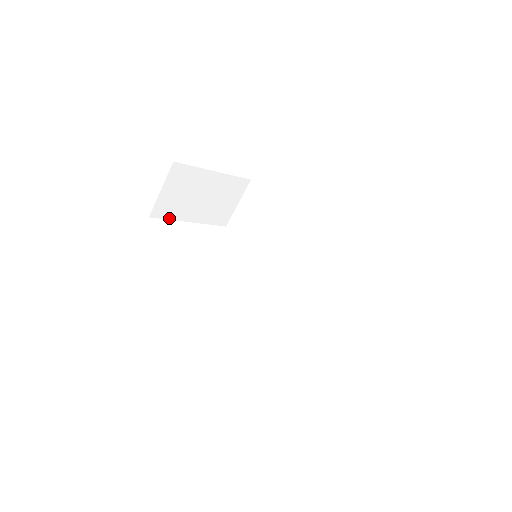
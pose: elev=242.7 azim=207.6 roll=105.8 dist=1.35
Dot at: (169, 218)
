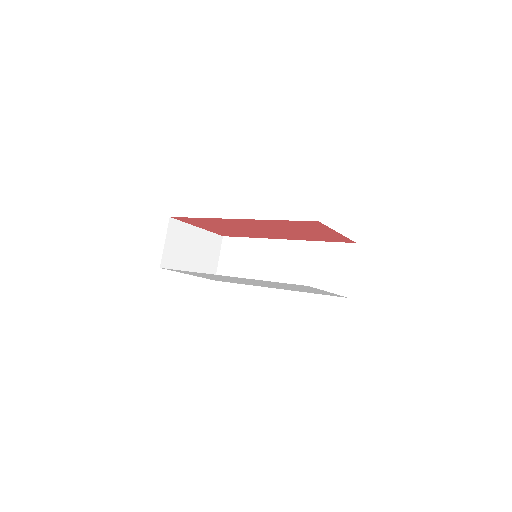
Dot at: occluded
